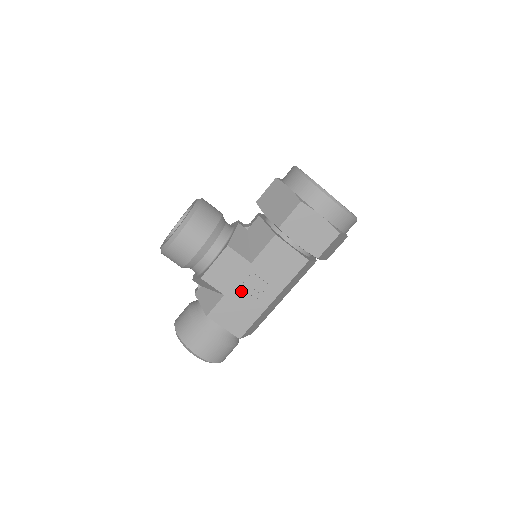
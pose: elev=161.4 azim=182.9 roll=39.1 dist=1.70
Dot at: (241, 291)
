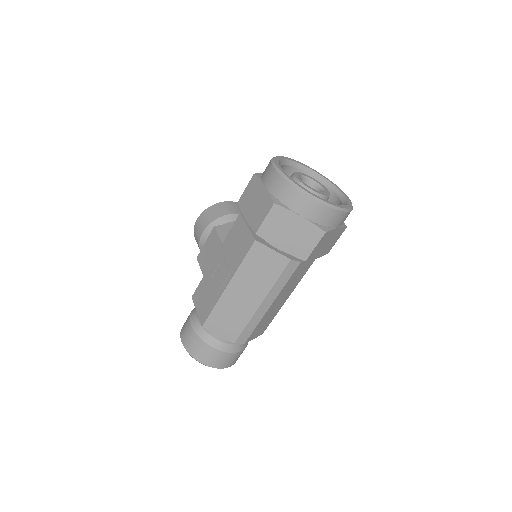
Dot at: (212, 273)
